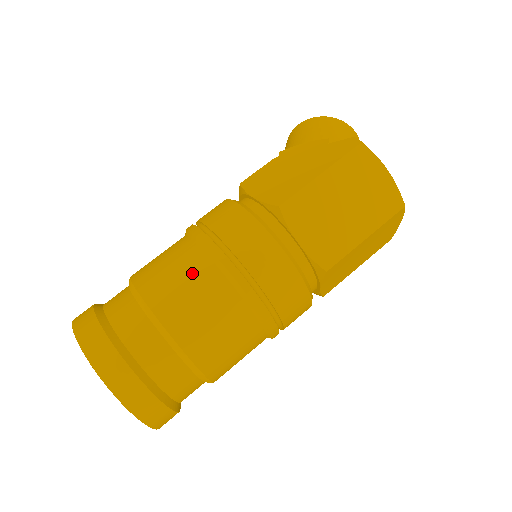
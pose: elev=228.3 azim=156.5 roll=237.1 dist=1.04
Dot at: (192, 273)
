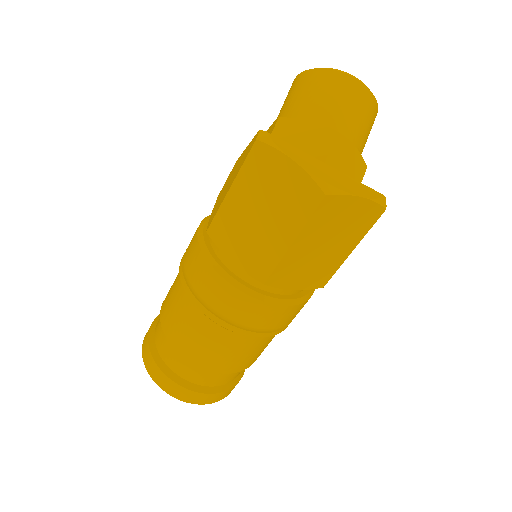
Dot at: (176, 297)
